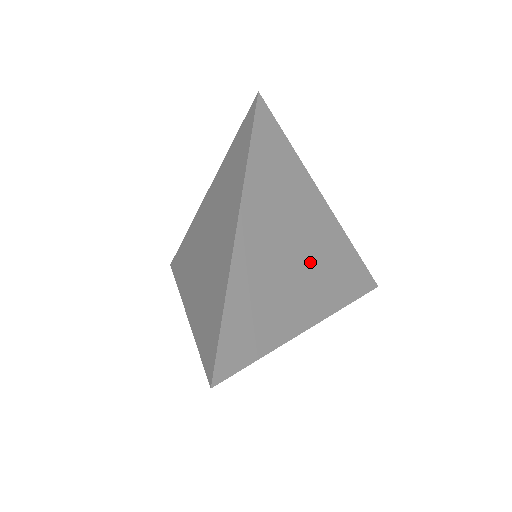
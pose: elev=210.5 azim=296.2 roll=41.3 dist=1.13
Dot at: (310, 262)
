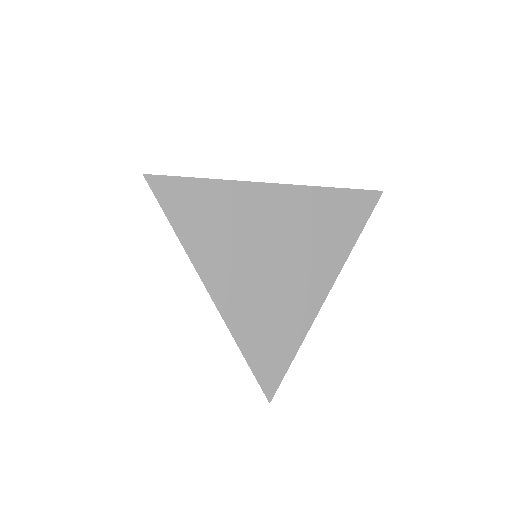
Dot at: occluded
